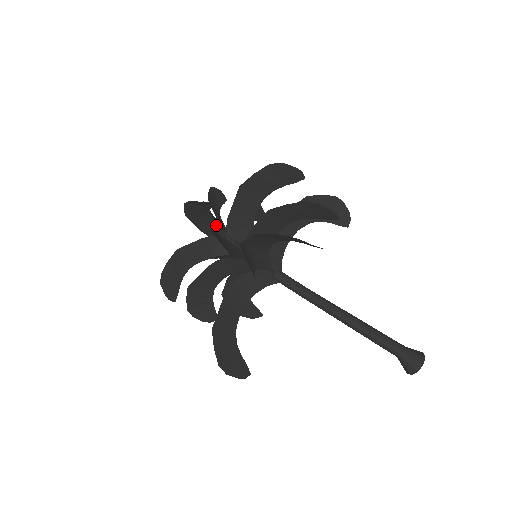
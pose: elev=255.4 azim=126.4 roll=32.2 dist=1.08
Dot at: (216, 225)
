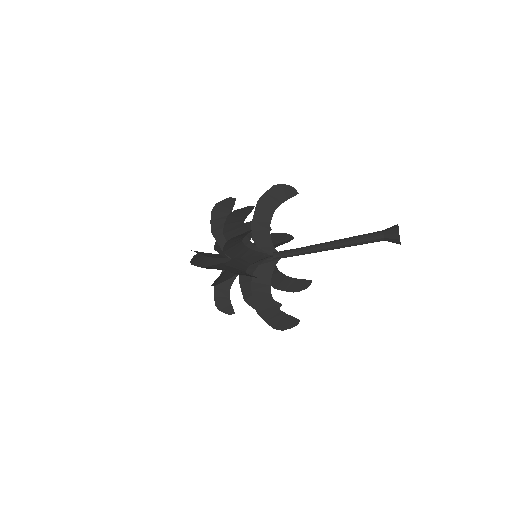
Dot at: (221, 259)
